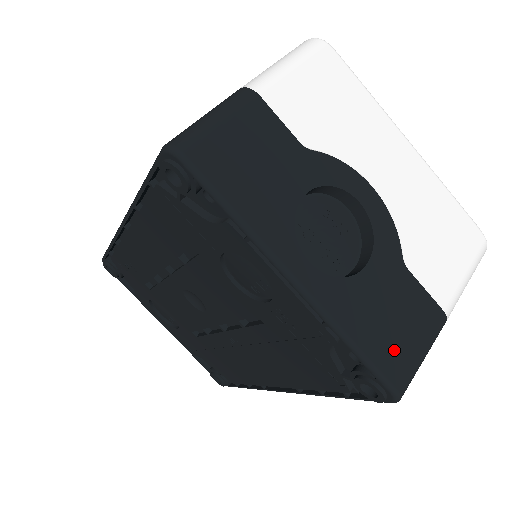
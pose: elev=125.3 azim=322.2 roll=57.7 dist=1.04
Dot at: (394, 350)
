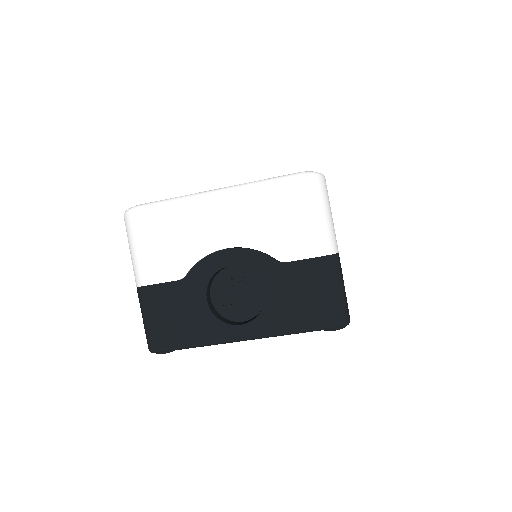
Dot at: (318, 310)
